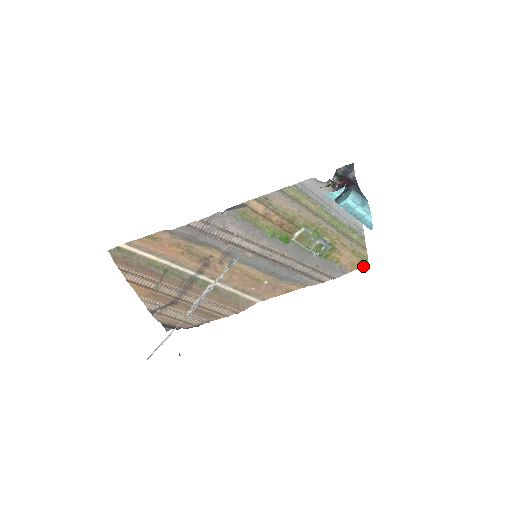
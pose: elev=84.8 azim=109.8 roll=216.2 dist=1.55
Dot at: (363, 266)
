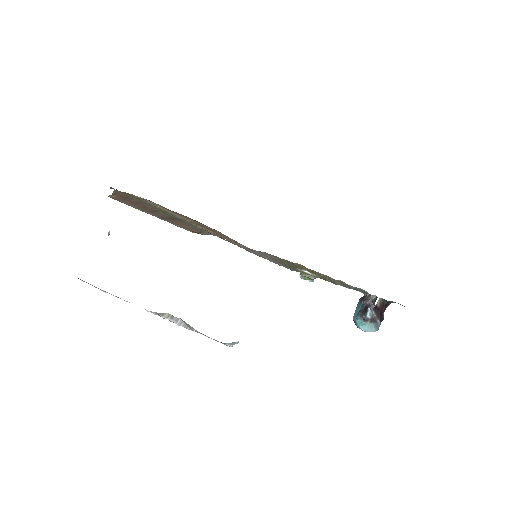
Dot at: (320, 278)
